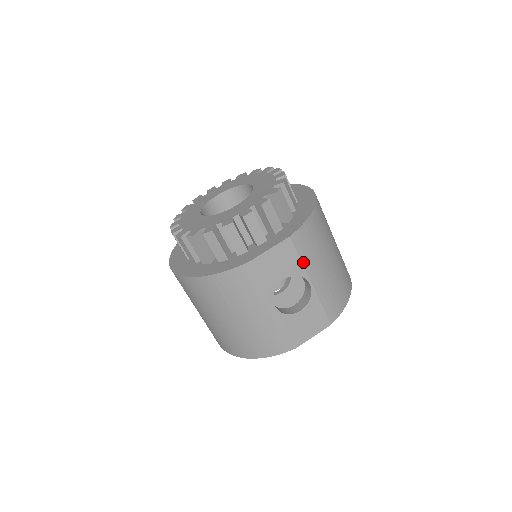
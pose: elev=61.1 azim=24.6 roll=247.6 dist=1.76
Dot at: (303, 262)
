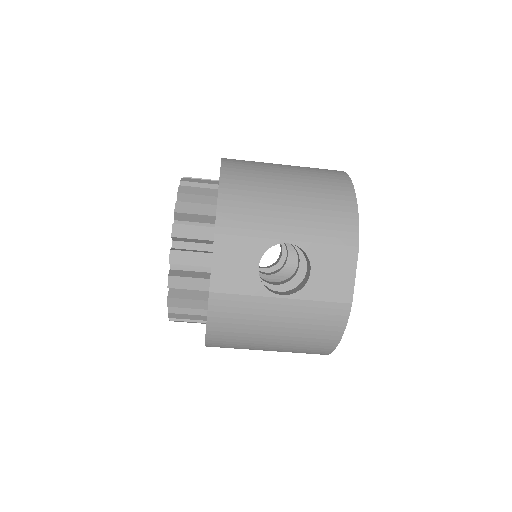
Dot at: (255, 235)
